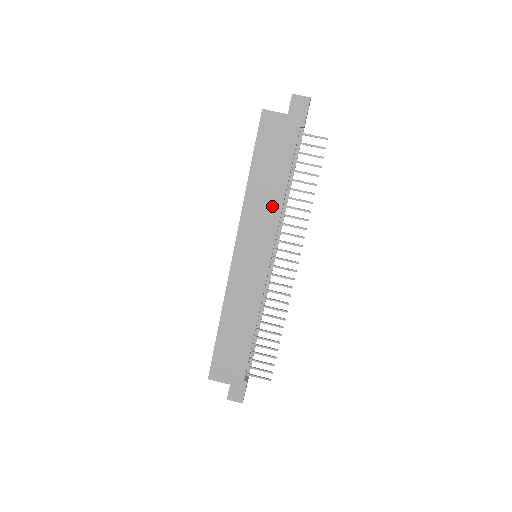
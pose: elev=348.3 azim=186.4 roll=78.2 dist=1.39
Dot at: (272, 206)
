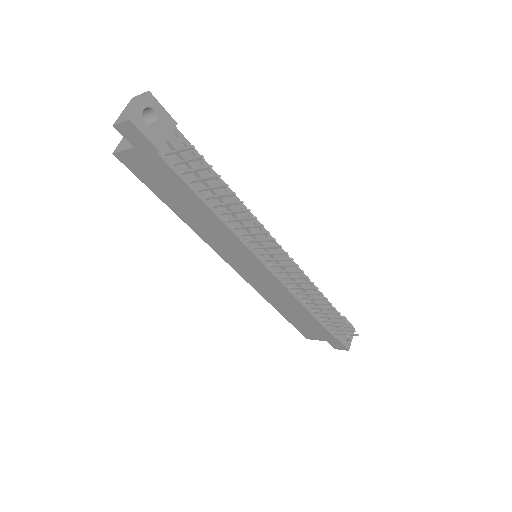
Dot at: (218, 228)
